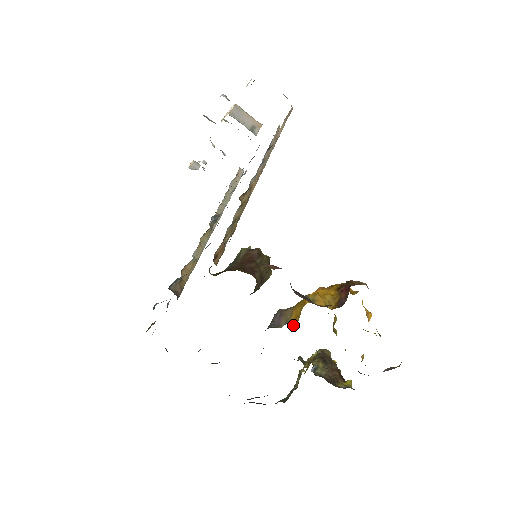
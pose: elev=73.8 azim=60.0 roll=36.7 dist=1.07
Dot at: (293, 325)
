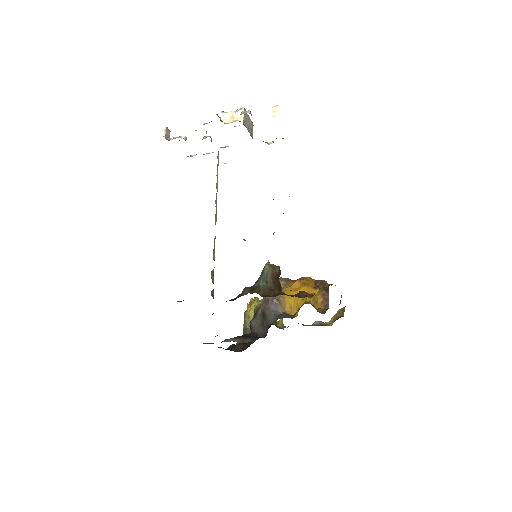
Dot at: (291, 314)
